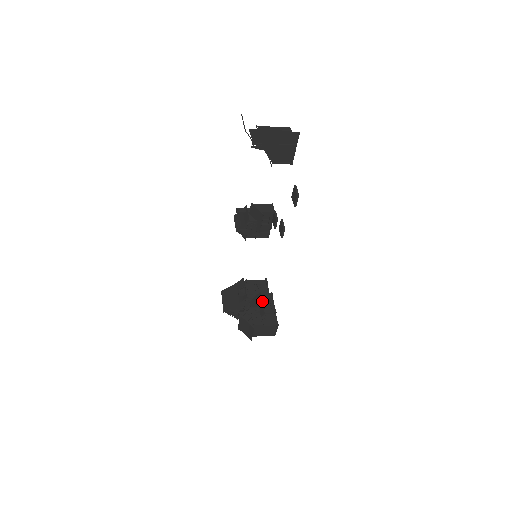
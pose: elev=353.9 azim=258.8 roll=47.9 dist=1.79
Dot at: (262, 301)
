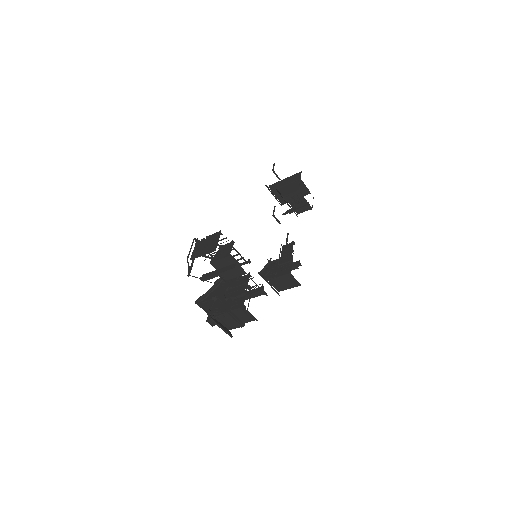
Dot at: occluded
